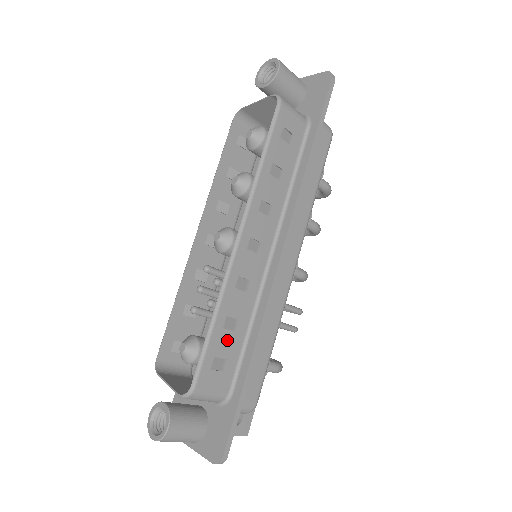
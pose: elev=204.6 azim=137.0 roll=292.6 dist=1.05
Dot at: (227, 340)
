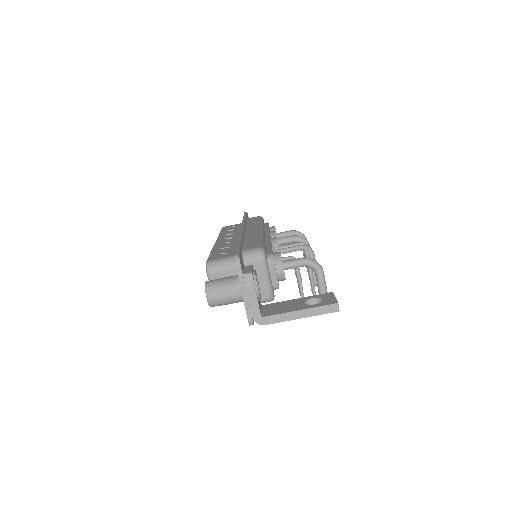
Dot at: (224, 251)
